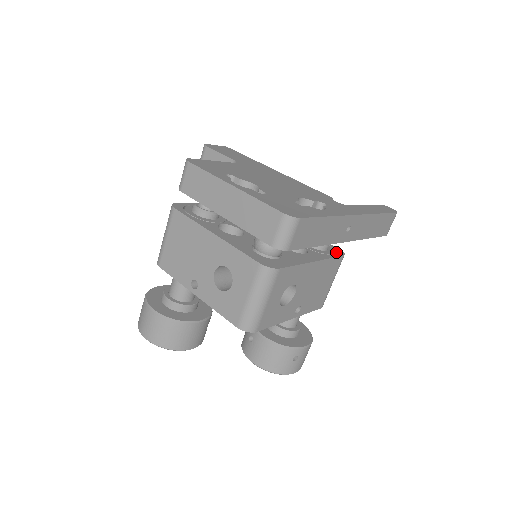
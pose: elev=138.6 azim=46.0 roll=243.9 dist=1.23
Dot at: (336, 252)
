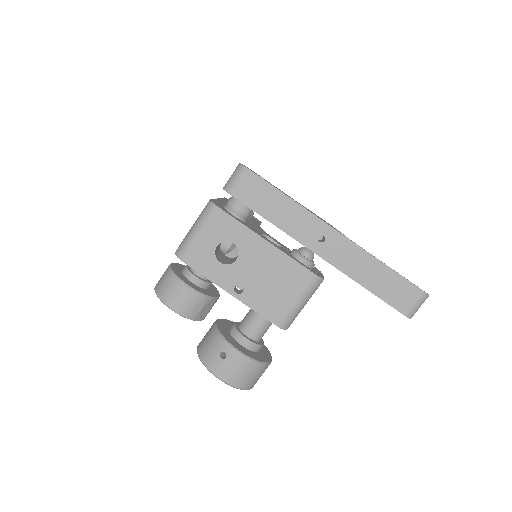
Dot at: (312, 270)
